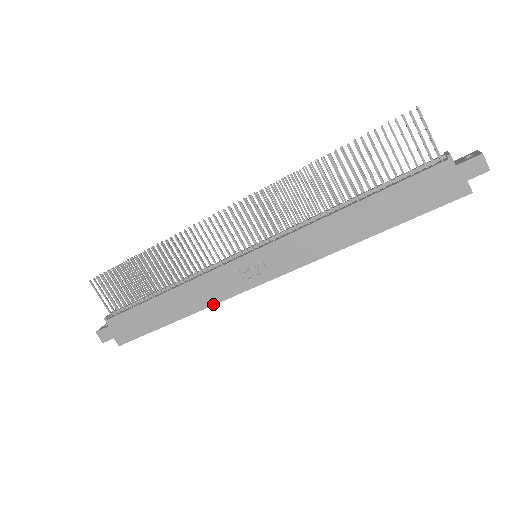
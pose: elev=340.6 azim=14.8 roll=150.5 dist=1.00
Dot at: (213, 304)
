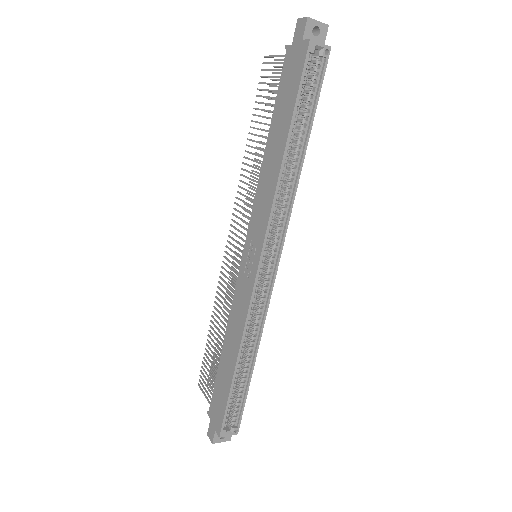
Dot at: (244, 324)
